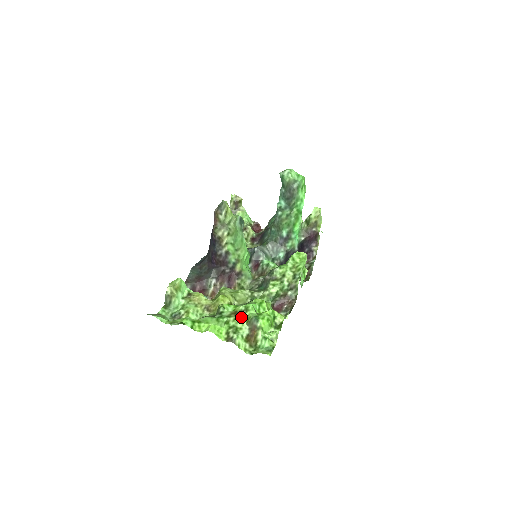
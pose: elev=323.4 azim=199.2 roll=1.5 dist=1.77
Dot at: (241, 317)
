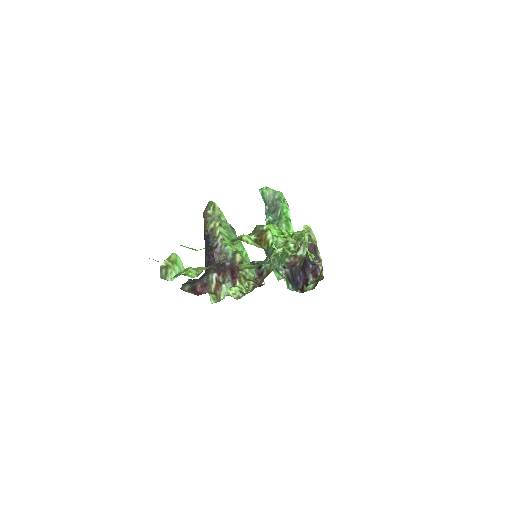
Dot at: occluded
